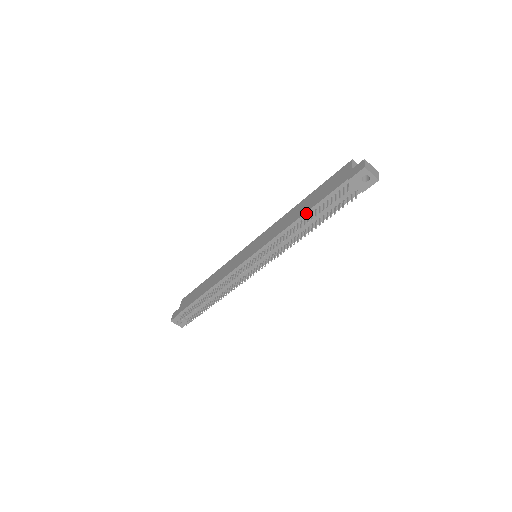
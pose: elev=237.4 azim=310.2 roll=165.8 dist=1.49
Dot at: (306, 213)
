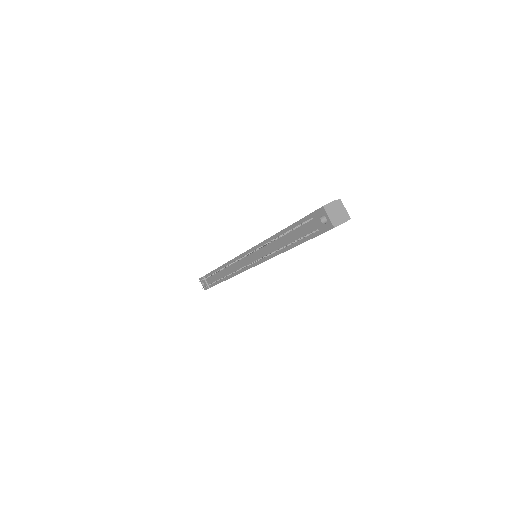
Dot at: (282, 231)
